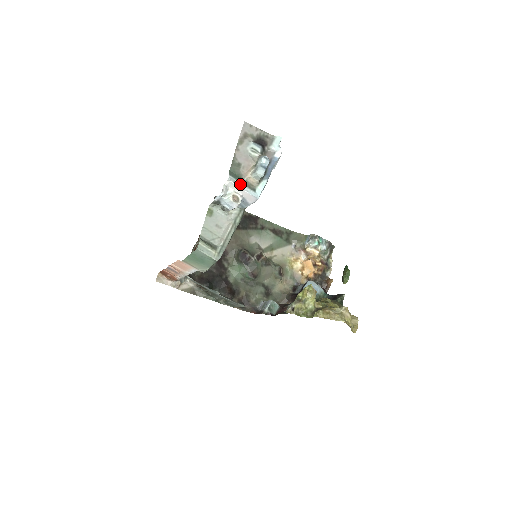
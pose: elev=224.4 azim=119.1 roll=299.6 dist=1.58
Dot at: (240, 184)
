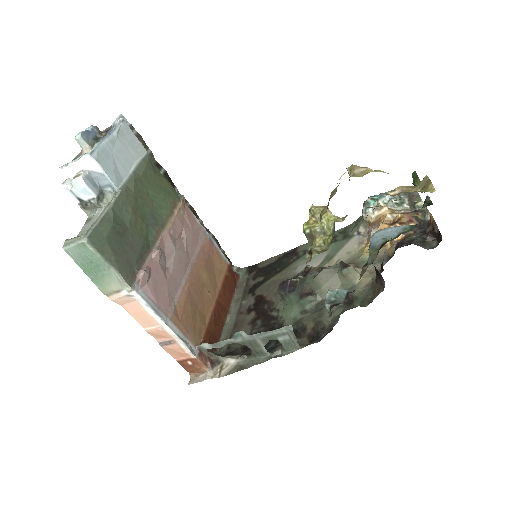
Dot at: (71, 162)
